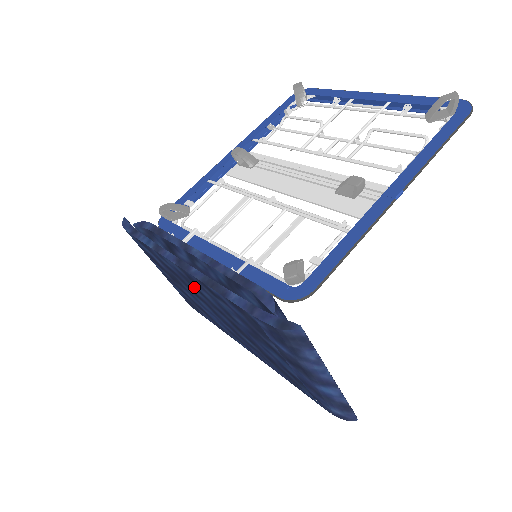
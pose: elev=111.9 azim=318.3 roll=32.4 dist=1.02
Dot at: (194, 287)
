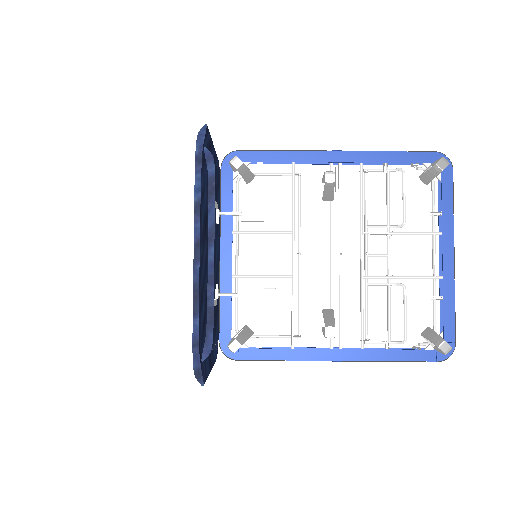
Dot at: occluded
